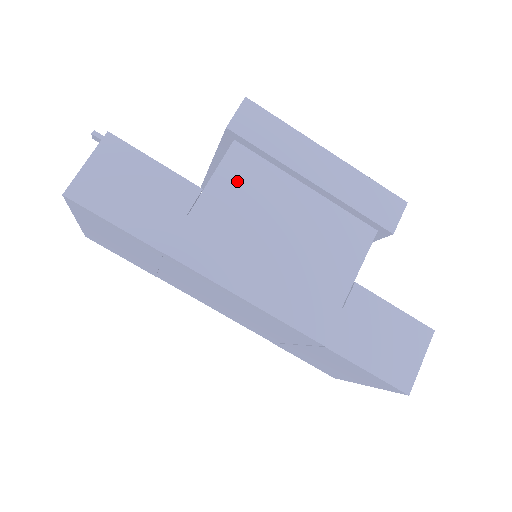
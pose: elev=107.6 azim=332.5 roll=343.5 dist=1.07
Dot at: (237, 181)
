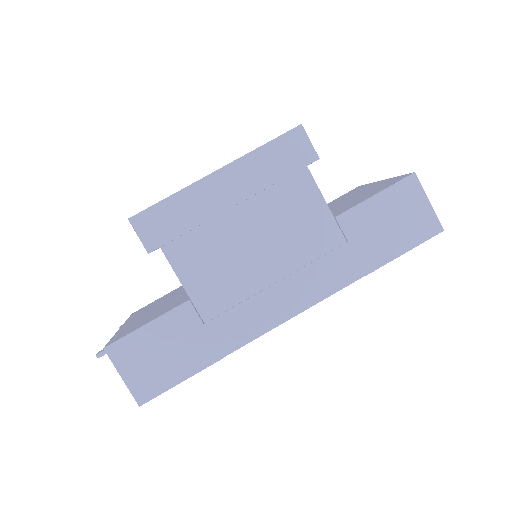
Dot at: (197, 267)
